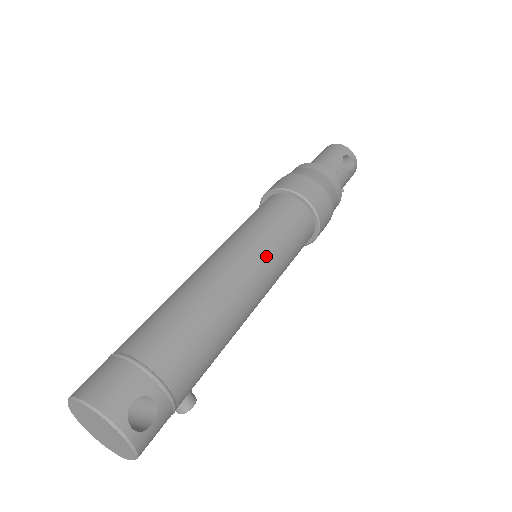
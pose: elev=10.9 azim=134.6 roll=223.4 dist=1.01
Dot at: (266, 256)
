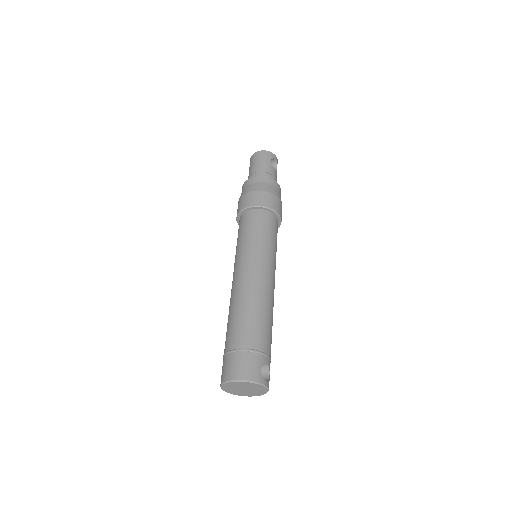
Dot at: (270, 258)
